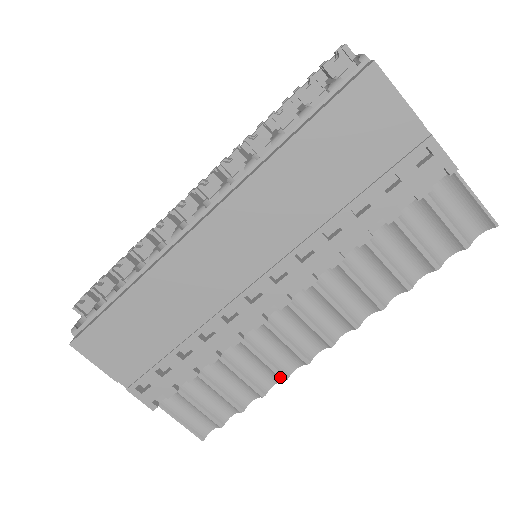
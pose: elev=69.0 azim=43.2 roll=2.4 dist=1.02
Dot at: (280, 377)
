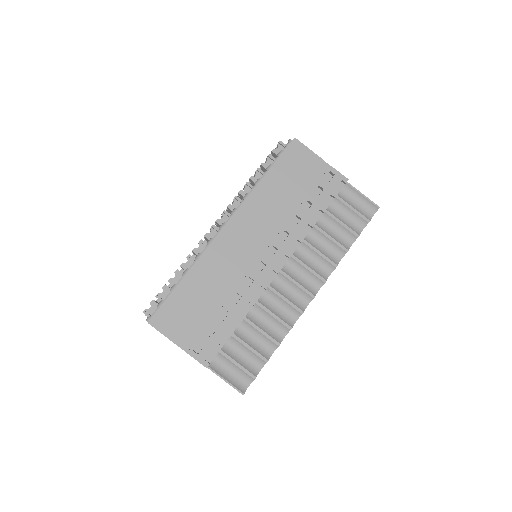
Dot at: (287, 327)
